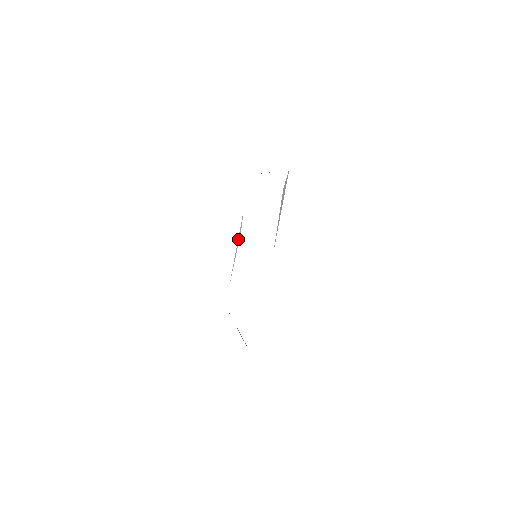
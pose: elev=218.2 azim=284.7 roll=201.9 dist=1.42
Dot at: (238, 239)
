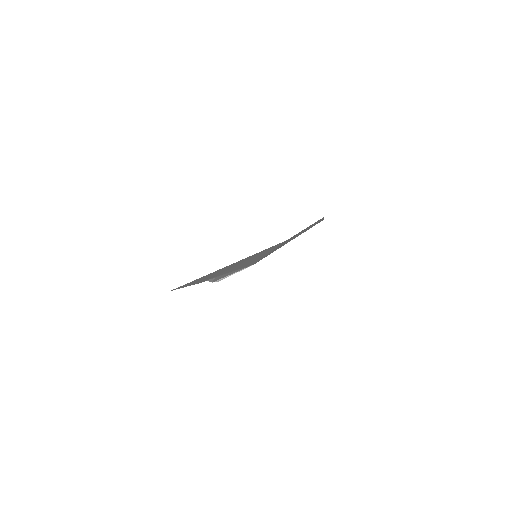
Dot at: occluded
